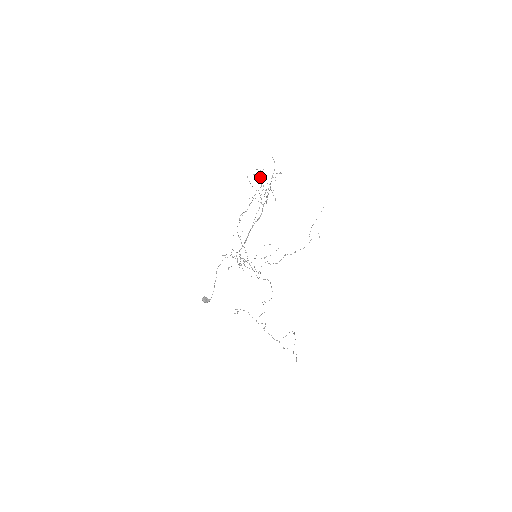
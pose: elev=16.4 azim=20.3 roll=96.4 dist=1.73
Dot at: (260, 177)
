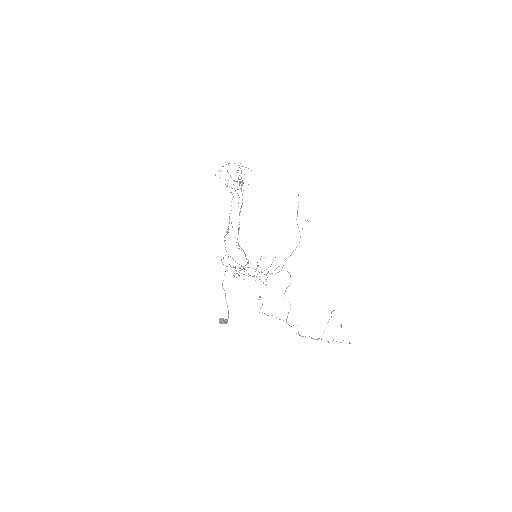
Dot at: (227, 171)
